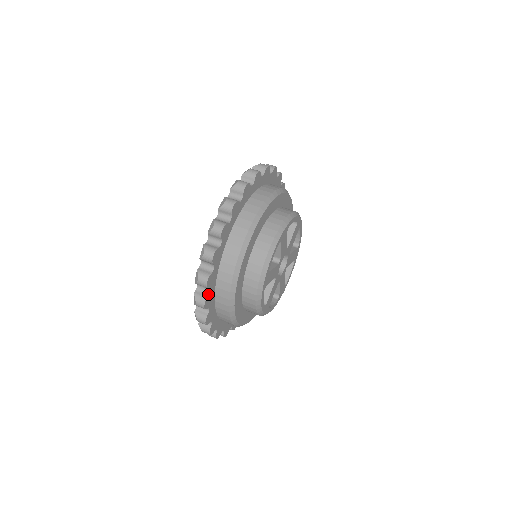
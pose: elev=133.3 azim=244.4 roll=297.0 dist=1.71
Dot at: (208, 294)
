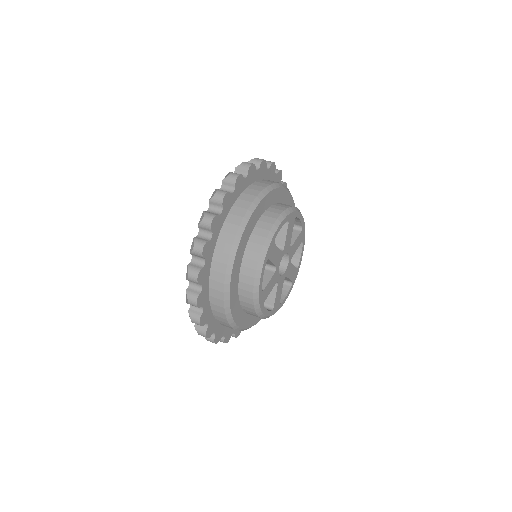
Dot at: (209, 239)
